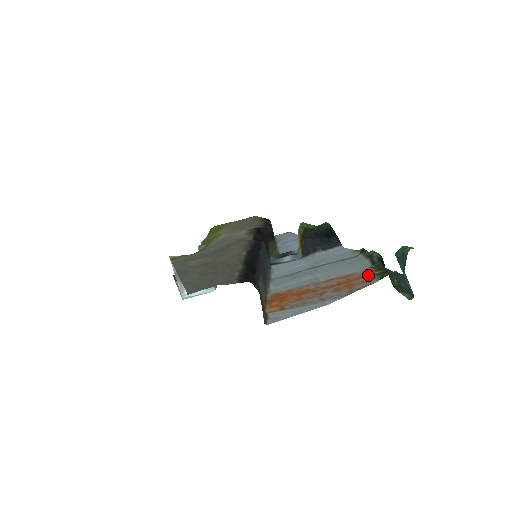
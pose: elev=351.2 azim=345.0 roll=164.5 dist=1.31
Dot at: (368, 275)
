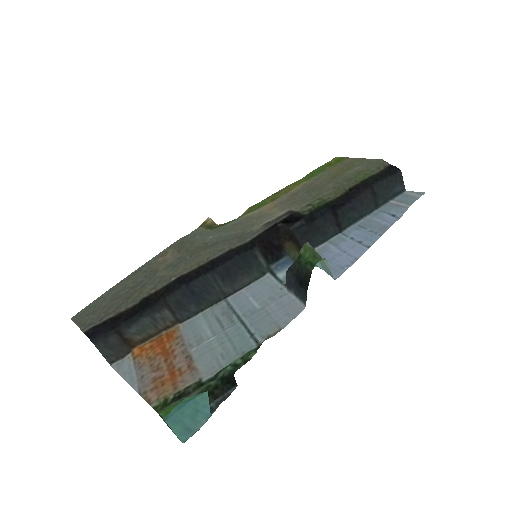
Dot at: (171, 390)
